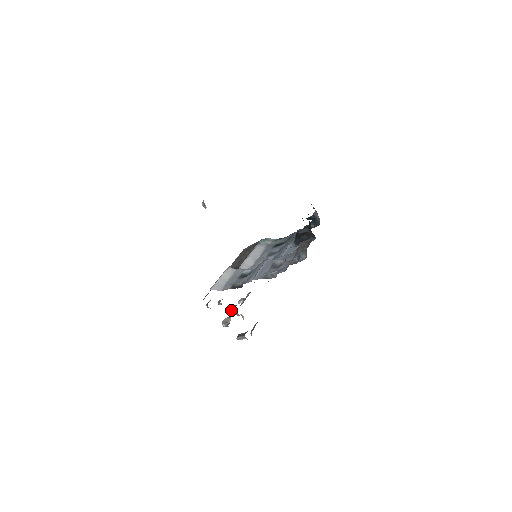
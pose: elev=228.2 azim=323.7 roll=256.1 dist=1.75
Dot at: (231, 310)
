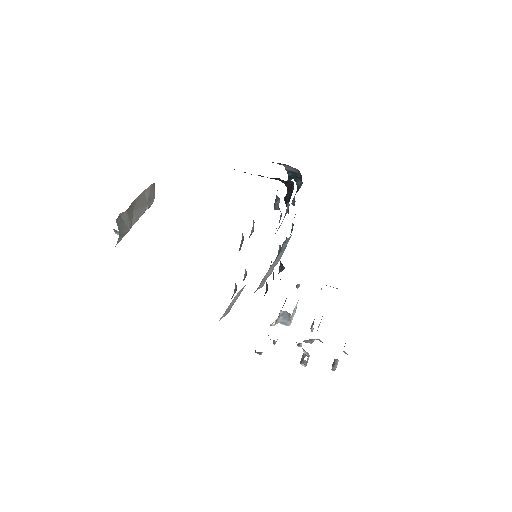
Dot at: occluded
